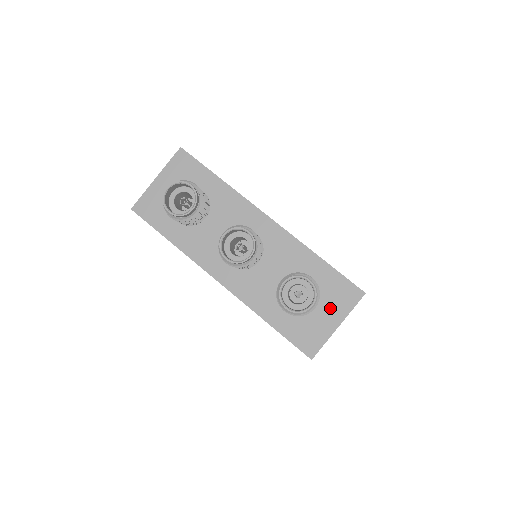
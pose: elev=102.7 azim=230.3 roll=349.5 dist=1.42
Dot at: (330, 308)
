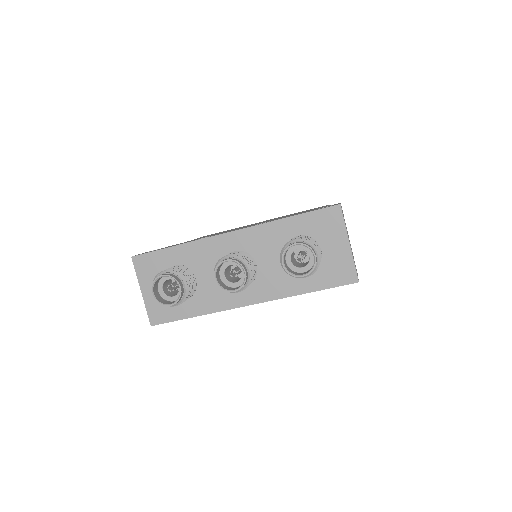
Dot at: (331, 239)
